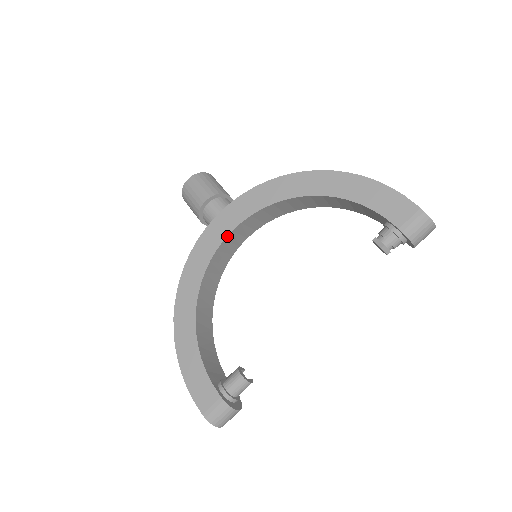
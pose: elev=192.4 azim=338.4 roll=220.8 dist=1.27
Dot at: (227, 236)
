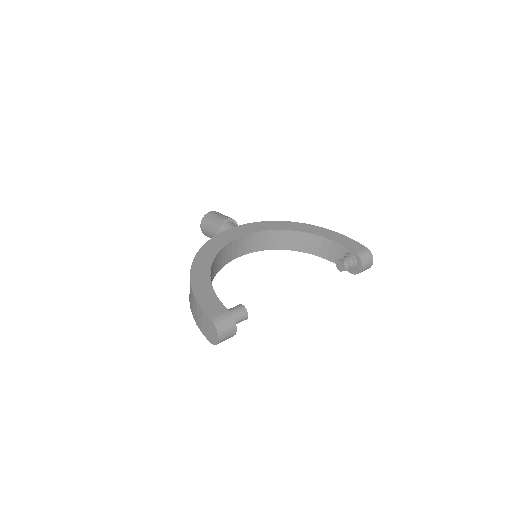
Dot at: (241, 237)
